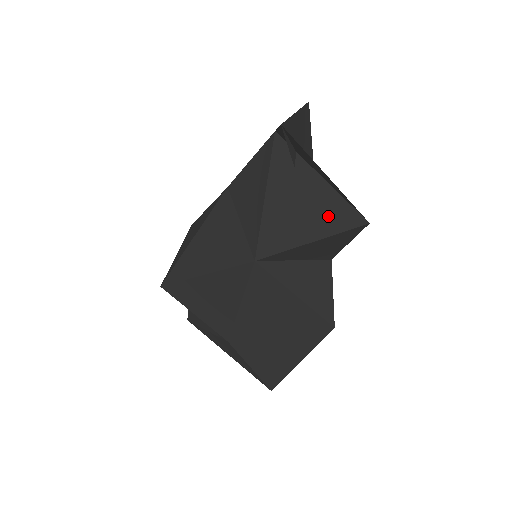
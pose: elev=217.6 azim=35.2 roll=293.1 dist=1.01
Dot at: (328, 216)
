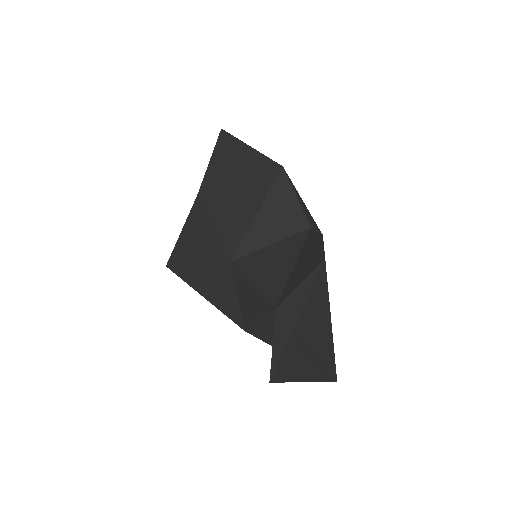
Dot at: occluded
